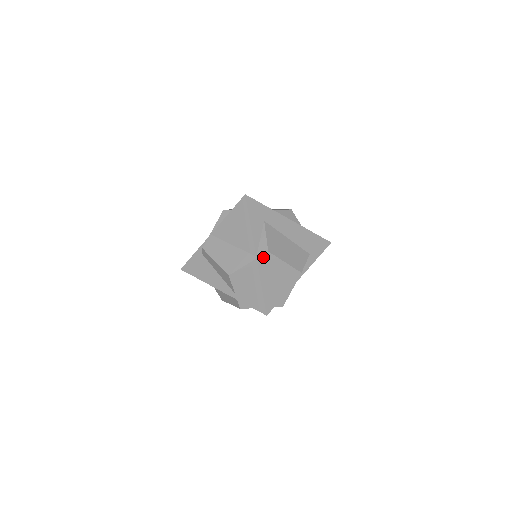
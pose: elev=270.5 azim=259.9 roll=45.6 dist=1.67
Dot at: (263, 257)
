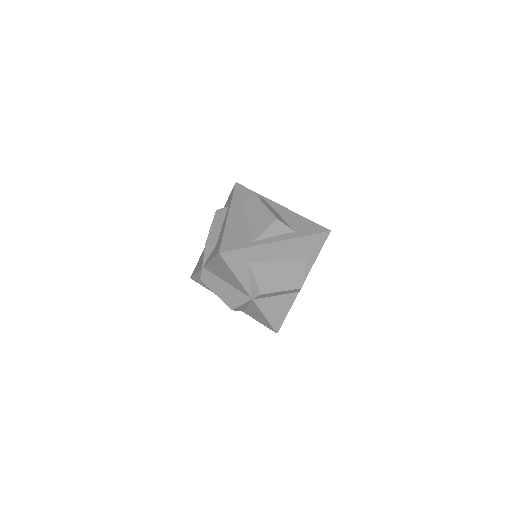
Dot at: (258, 297)
